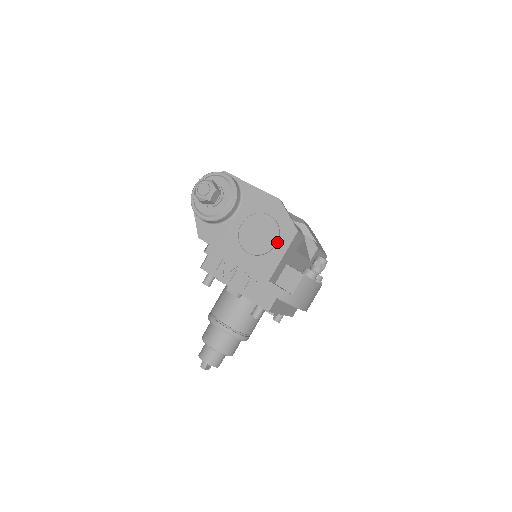
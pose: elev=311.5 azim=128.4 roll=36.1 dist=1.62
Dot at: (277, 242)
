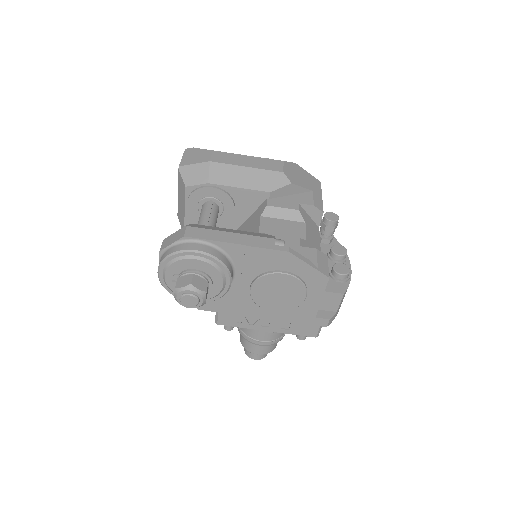
Dot at: (306, 293)
